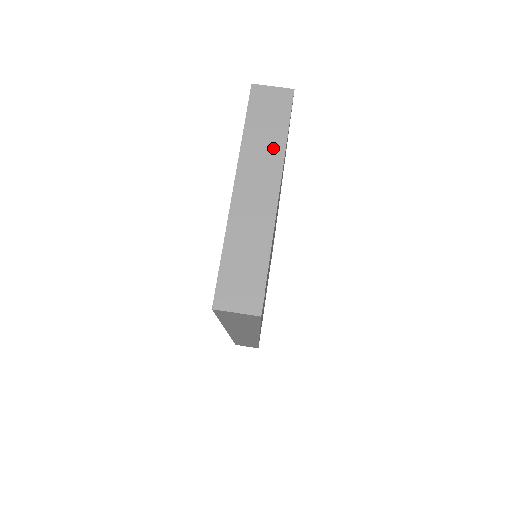
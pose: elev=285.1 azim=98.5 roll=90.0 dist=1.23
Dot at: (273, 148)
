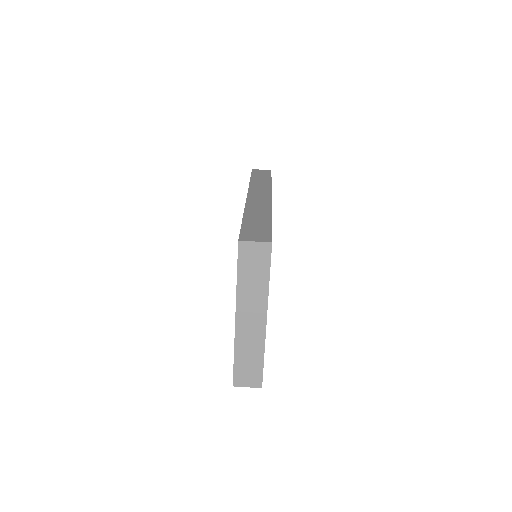
Dot at: (260, 290)
